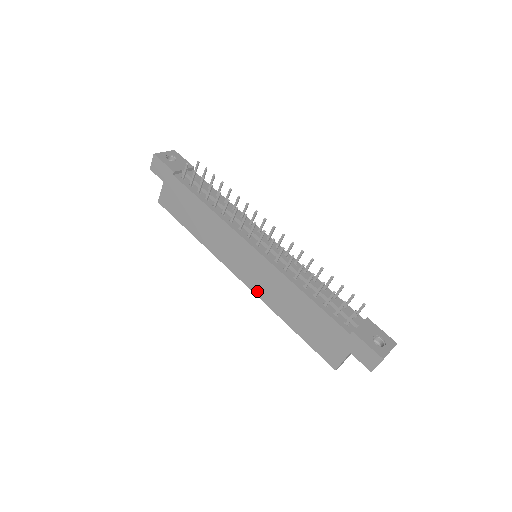
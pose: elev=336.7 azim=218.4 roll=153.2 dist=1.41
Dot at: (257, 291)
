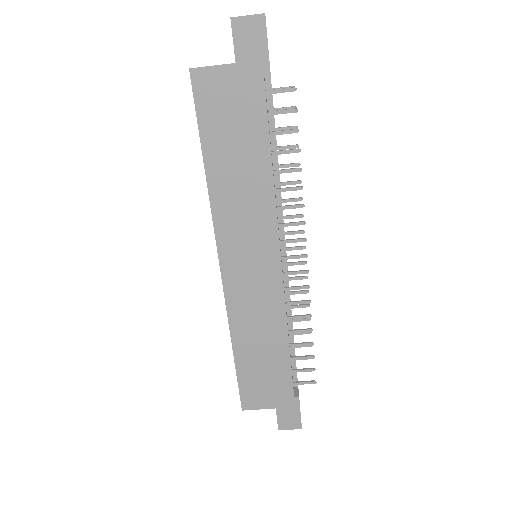
Dot at: (232, 298)
